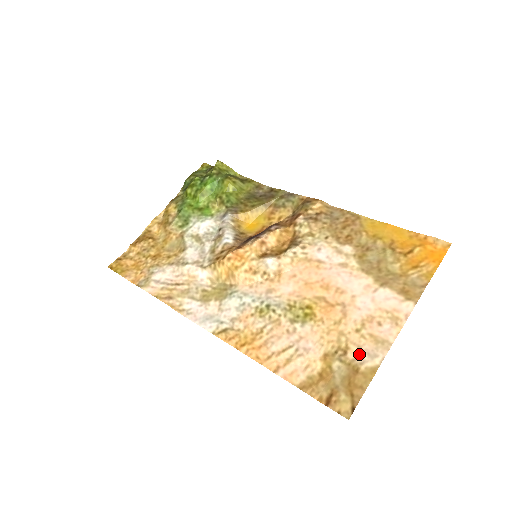
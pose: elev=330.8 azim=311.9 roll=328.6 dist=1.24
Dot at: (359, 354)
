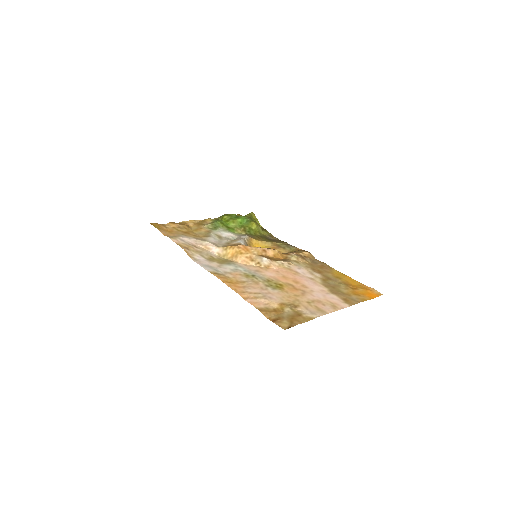
Dot at: (305, 310)
